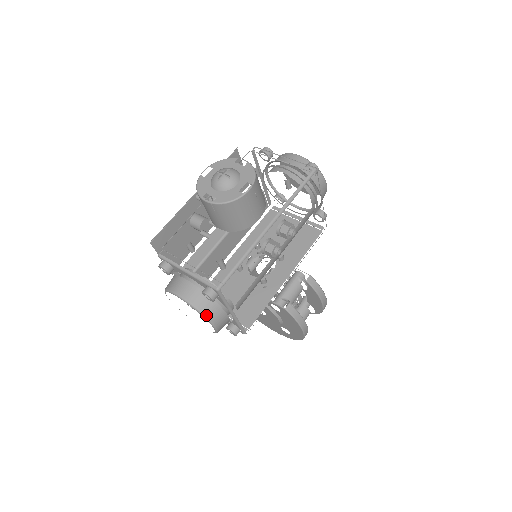
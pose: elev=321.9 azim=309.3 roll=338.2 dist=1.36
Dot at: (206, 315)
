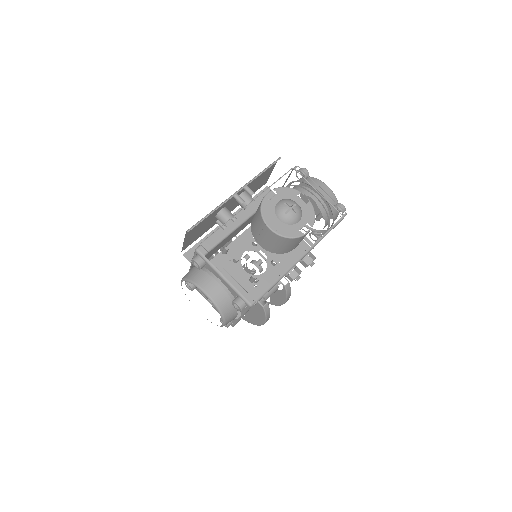
Dot at: (225, 317)
